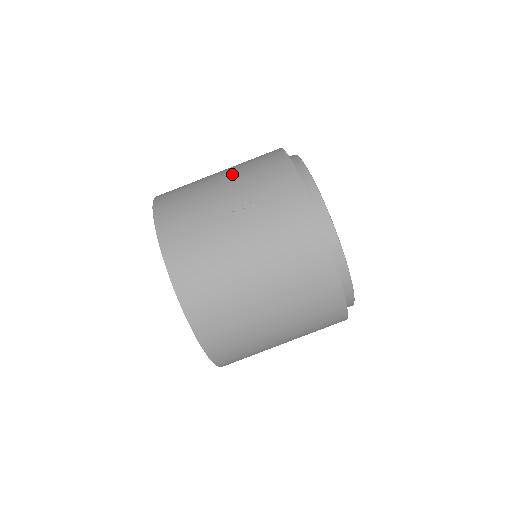
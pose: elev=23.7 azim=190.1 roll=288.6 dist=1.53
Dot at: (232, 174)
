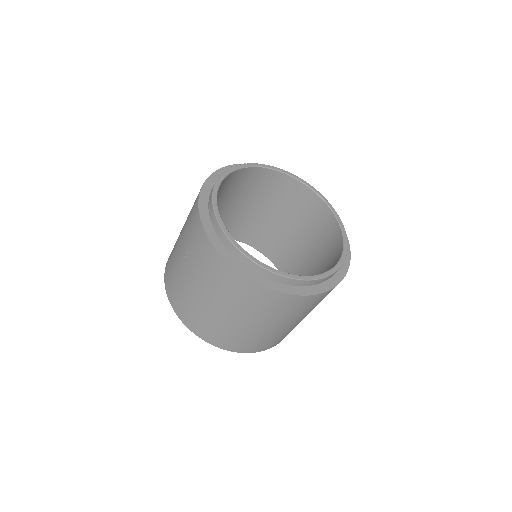
Dot at: occluded
